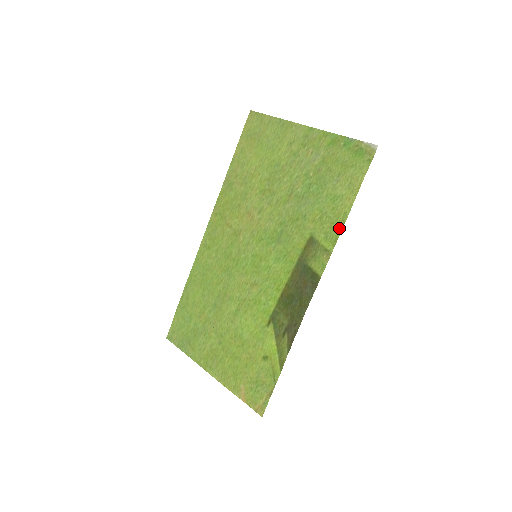
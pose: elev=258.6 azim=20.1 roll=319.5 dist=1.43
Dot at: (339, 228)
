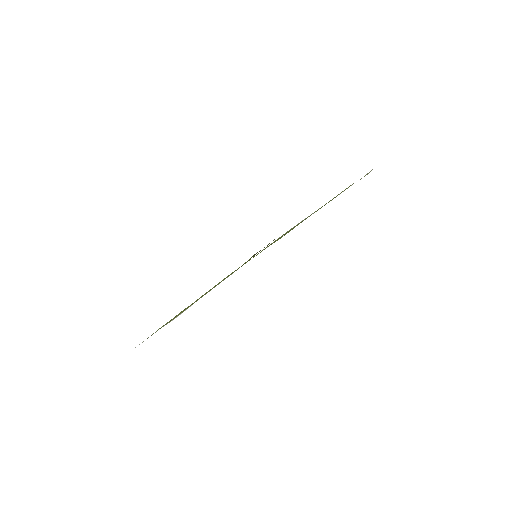
Dot at: occluded
